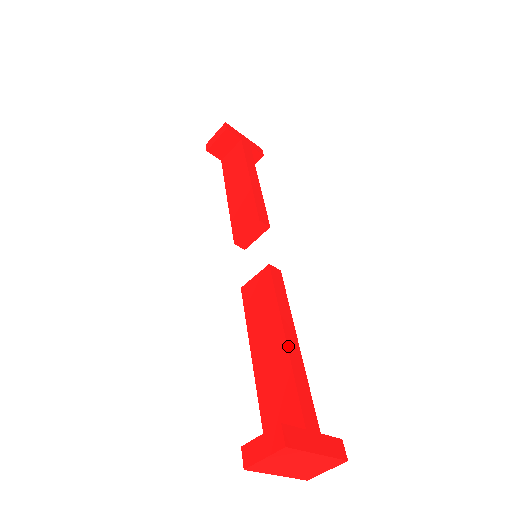
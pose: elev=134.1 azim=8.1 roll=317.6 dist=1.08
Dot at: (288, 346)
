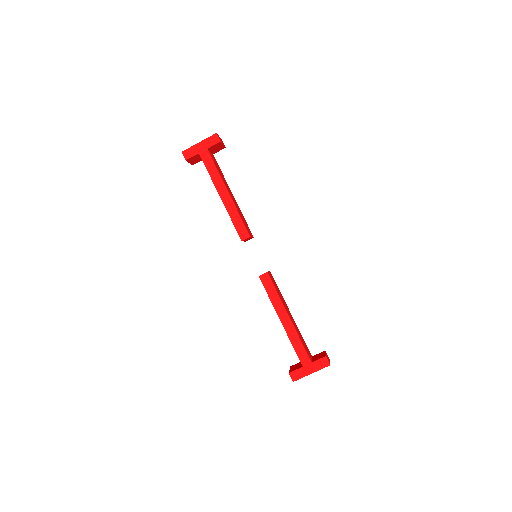
Dot at: (284, 327)
